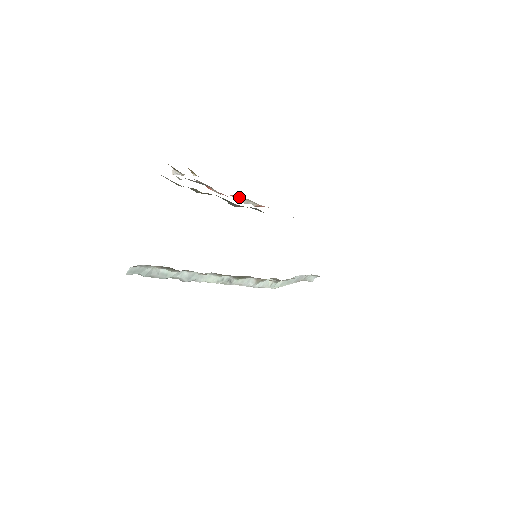
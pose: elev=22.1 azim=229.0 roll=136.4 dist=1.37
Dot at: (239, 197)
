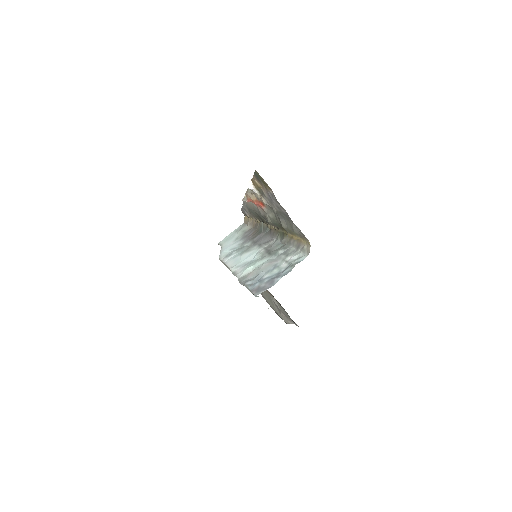
Dot at: occluded
